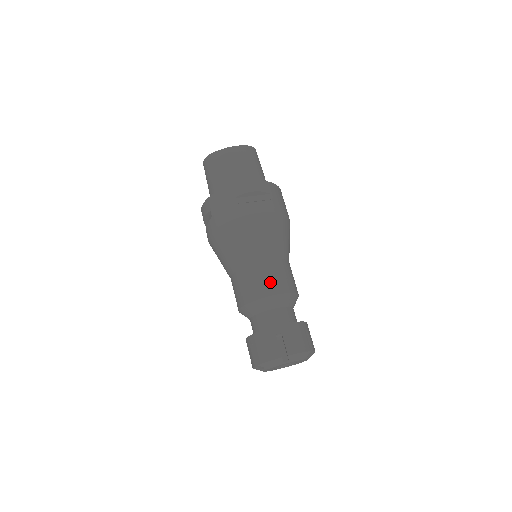
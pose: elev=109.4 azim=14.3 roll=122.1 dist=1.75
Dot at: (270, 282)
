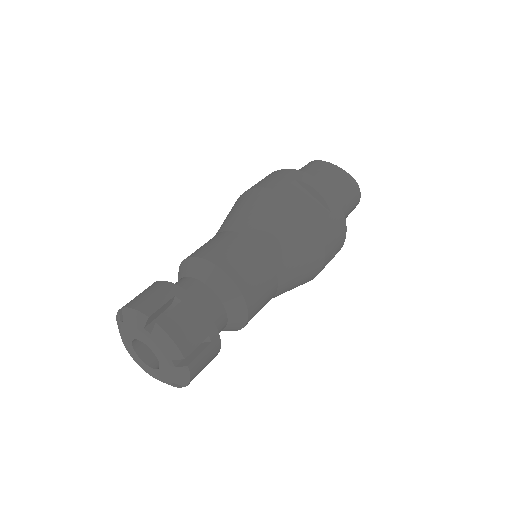
Dot at: (235, 259)
